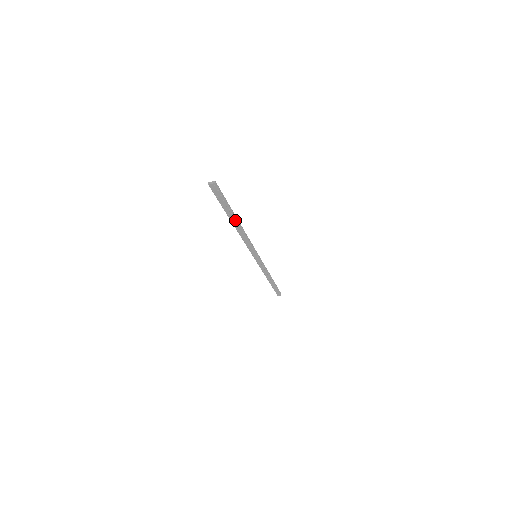
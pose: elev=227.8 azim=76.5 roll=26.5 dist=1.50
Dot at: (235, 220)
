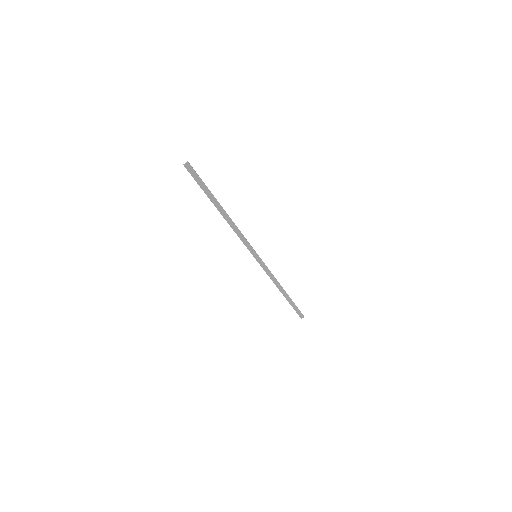
Dot at: (220, 207)
